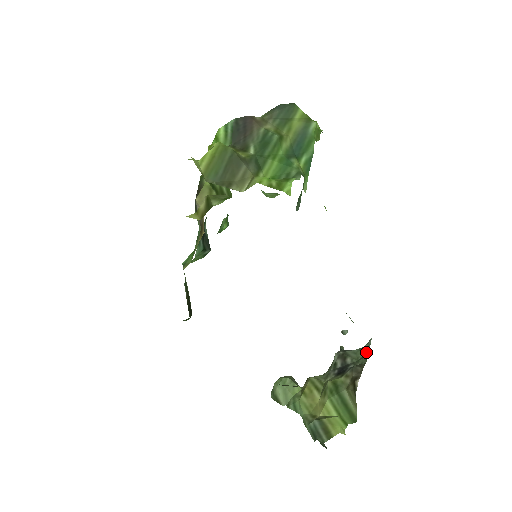
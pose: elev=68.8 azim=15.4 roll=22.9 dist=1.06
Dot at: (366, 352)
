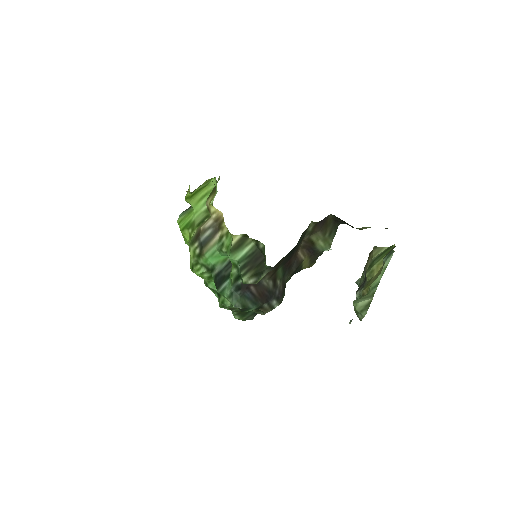
Dot at: (361, 278)
